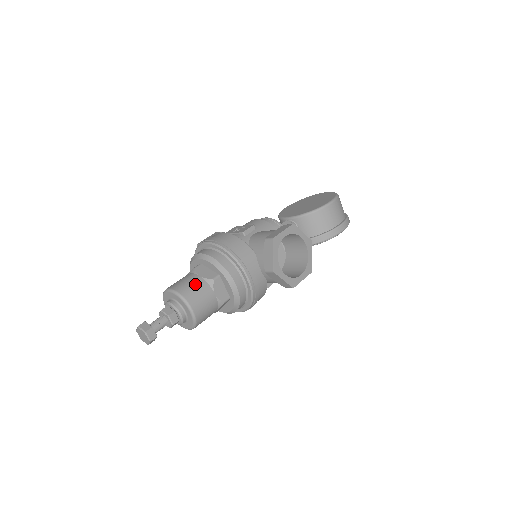
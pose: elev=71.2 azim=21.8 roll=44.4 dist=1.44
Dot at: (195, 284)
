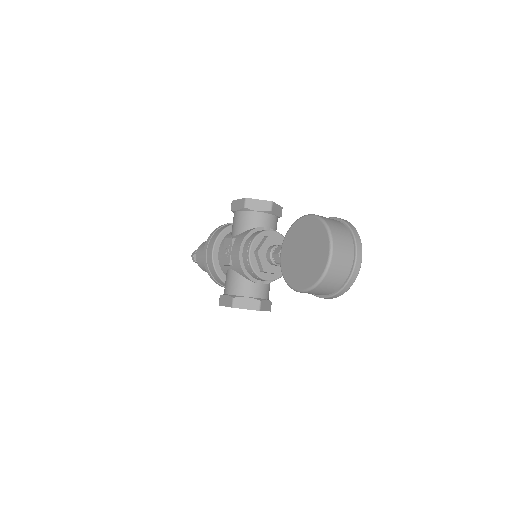
Dot at: (204, 266)
